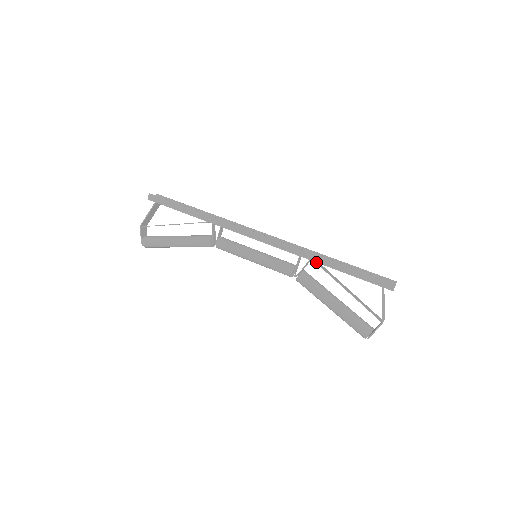
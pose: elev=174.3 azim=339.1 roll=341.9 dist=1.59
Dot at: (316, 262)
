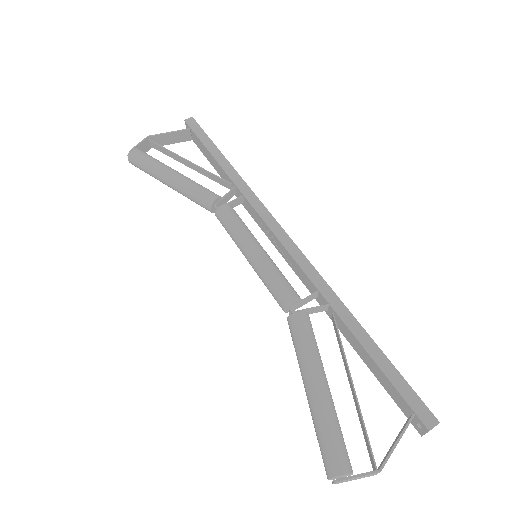
Dot at: (336, 312)
